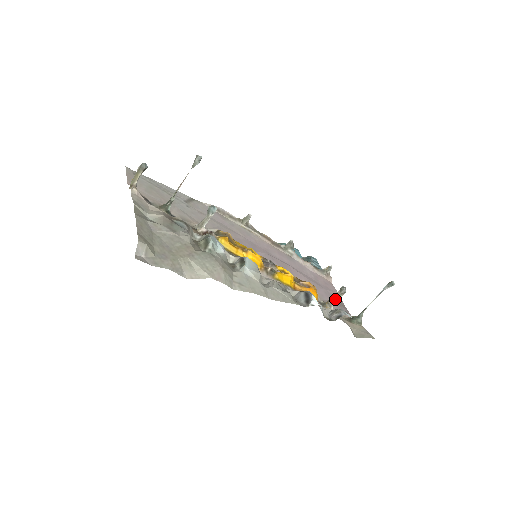
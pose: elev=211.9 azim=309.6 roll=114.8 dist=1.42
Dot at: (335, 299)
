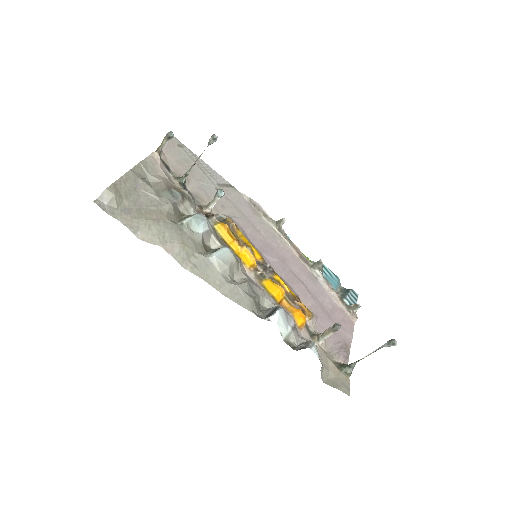
Dot at: (325, 334)
